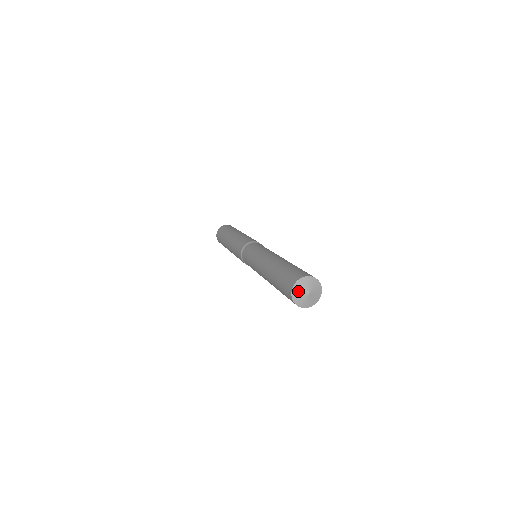
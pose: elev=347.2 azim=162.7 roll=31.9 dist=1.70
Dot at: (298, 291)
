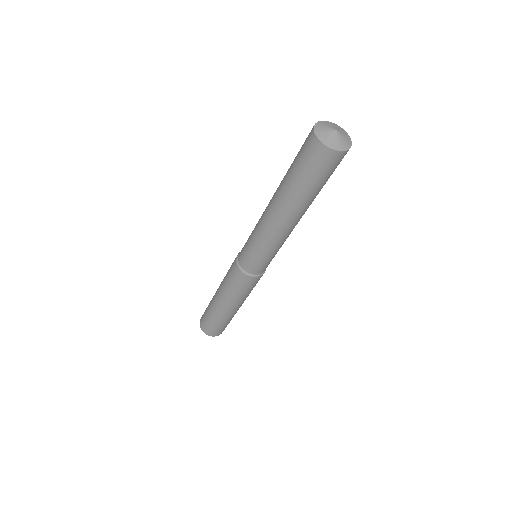
Dot at: (322, 127)
